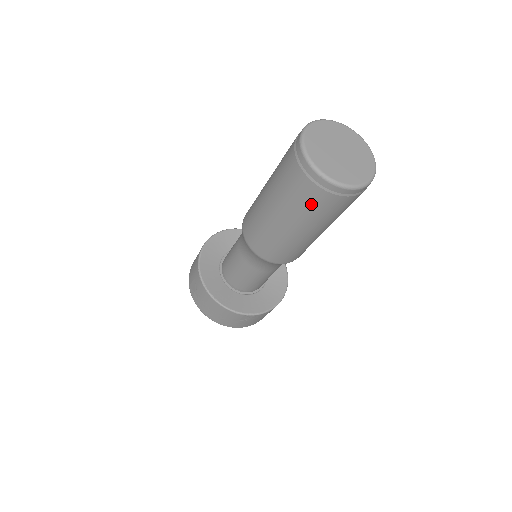
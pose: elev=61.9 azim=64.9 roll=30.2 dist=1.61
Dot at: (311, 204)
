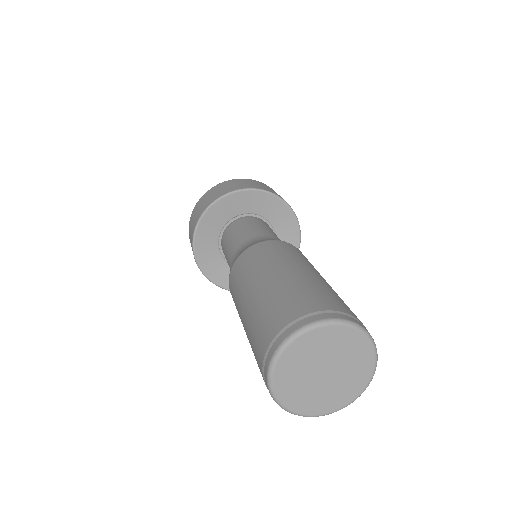
Dot at: occluded
